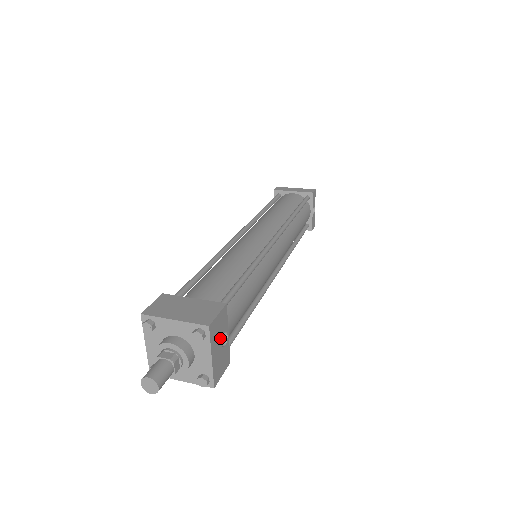
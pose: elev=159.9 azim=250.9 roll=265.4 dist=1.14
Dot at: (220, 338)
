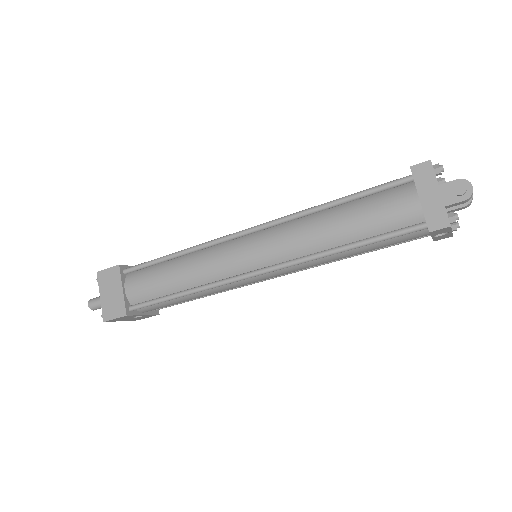
Dot at: (129, 318)
